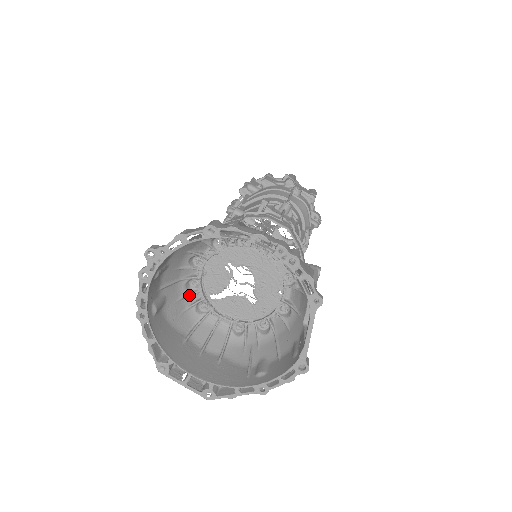
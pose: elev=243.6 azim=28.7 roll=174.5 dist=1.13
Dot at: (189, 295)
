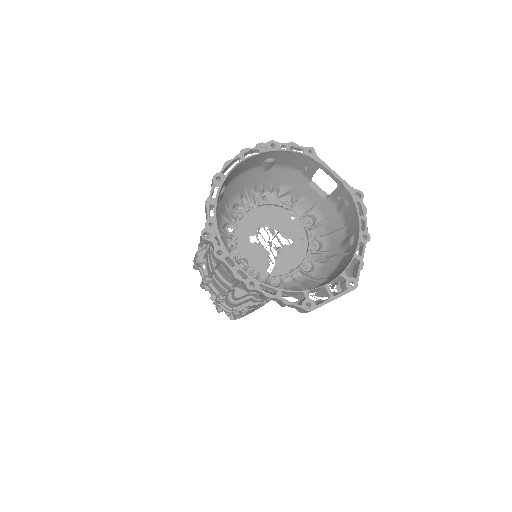
Dot at: occluded
